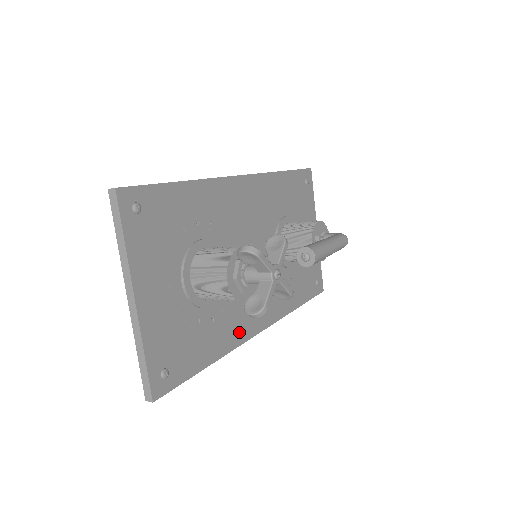
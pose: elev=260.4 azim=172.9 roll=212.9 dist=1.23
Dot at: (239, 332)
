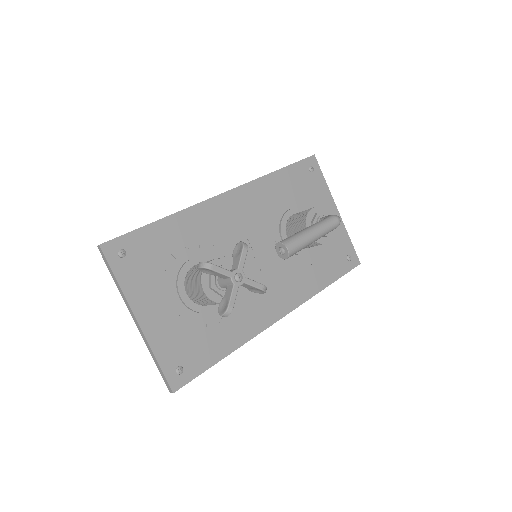
Dot at: (254, 324)
